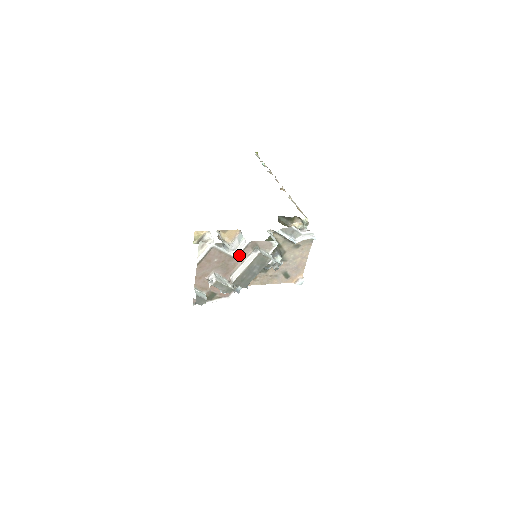
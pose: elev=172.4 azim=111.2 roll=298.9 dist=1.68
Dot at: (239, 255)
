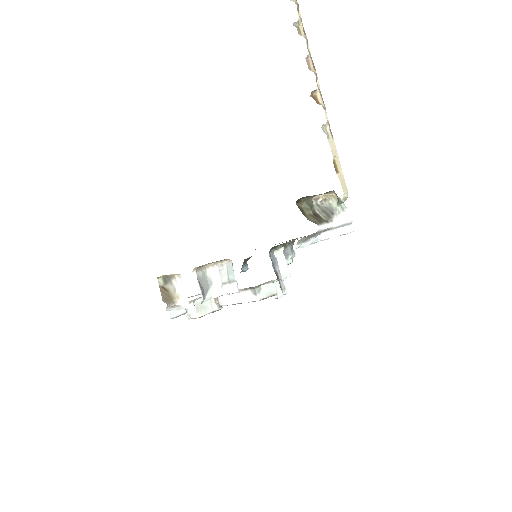
Dot at: occluded
